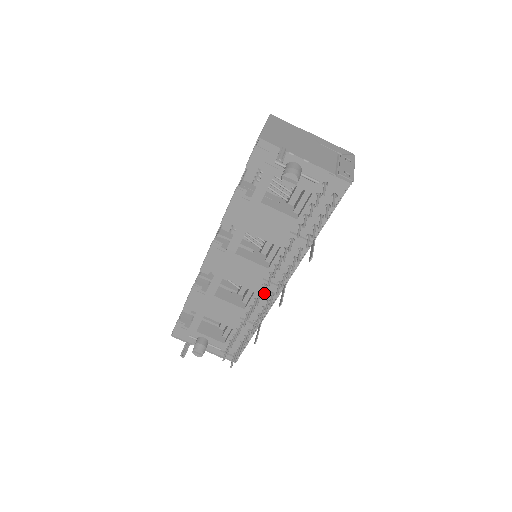
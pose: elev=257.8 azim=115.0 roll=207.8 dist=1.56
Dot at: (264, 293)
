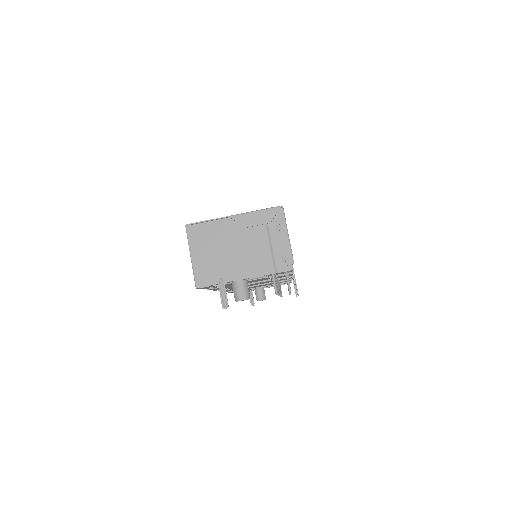
Dot at: occluded
